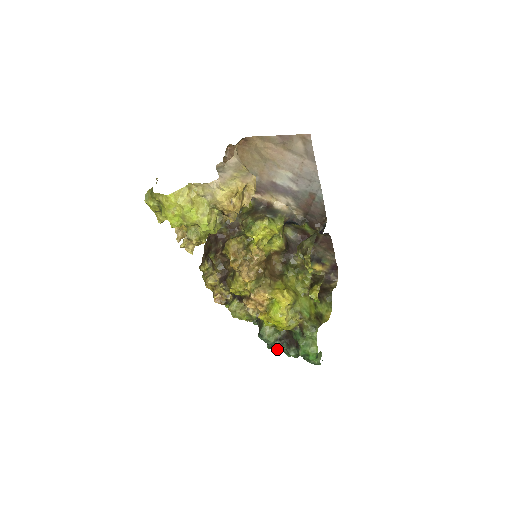
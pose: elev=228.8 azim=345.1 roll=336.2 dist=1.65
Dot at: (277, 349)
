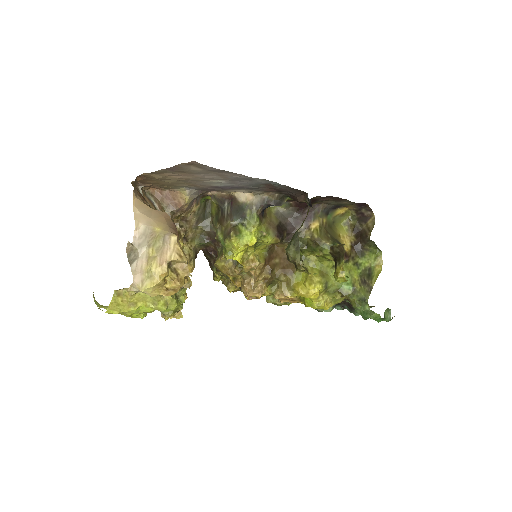
Dot at: occluded
